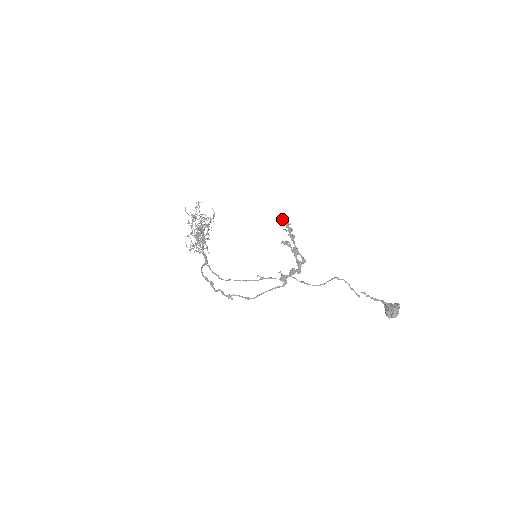
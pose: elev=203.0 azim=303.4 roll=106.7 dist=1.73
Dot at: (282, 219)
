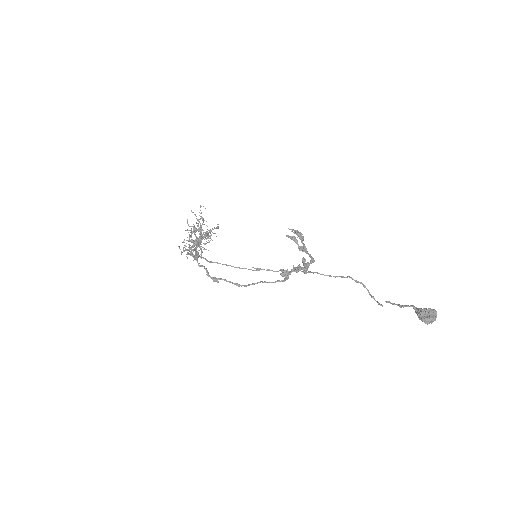
Dot at: (292, 230)
